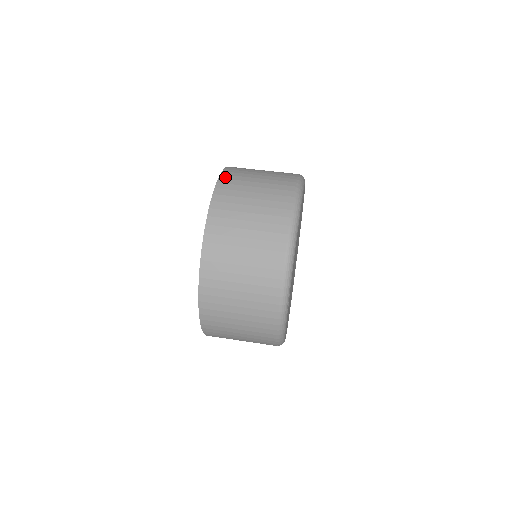
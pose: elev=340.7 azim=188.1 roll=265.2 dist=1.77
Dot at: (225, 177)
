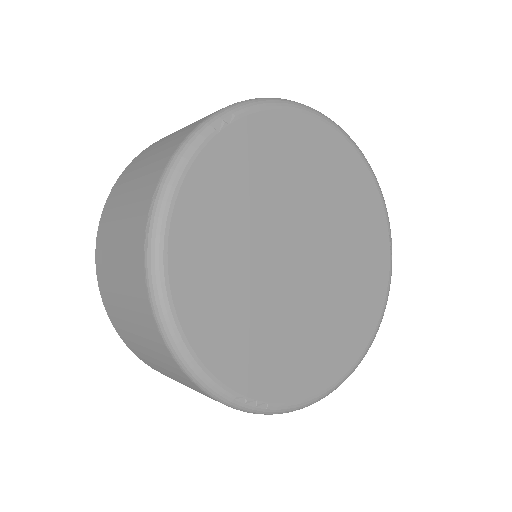
Dot at: (100, 232)
